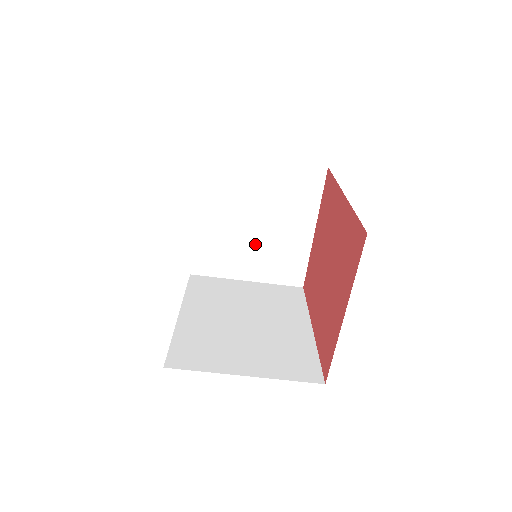
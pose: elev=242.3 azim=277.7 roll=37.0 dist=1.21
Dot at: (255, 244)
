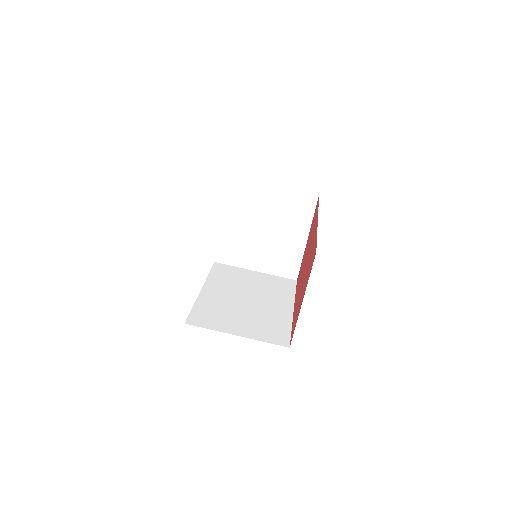
Dot at: (263, 245)
